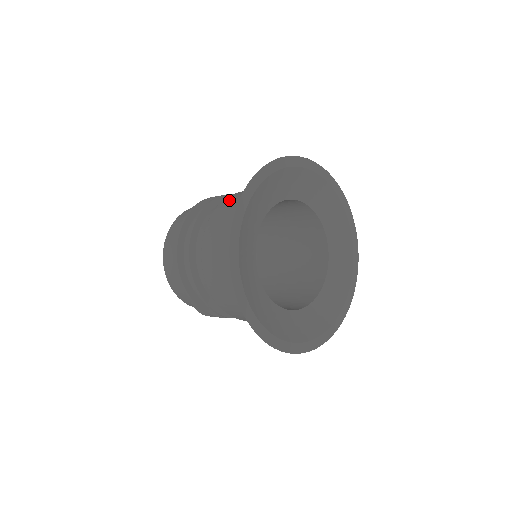
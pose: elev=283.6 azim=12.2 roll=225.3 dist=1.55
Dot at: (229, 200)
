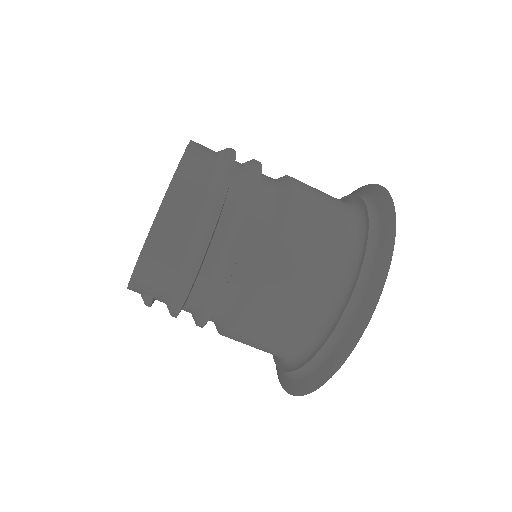
Dot at: (305, 208)
